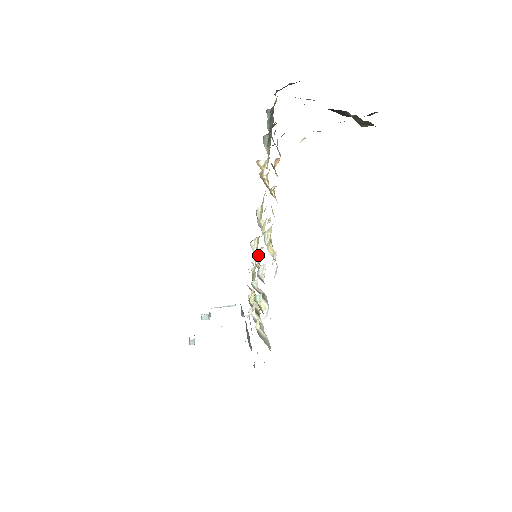
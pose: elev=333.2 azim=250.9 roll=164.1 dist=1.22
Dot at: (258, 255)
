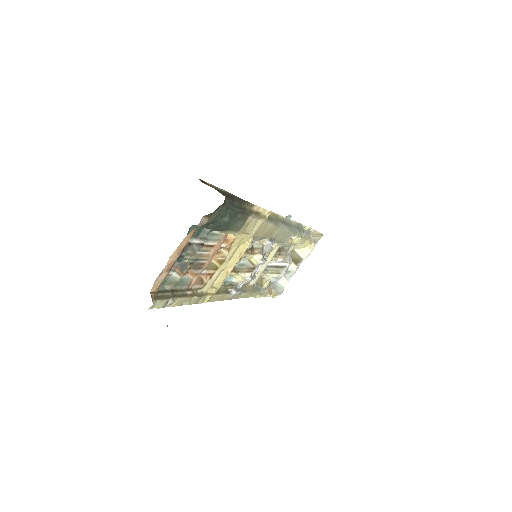
Dot at: occluded
